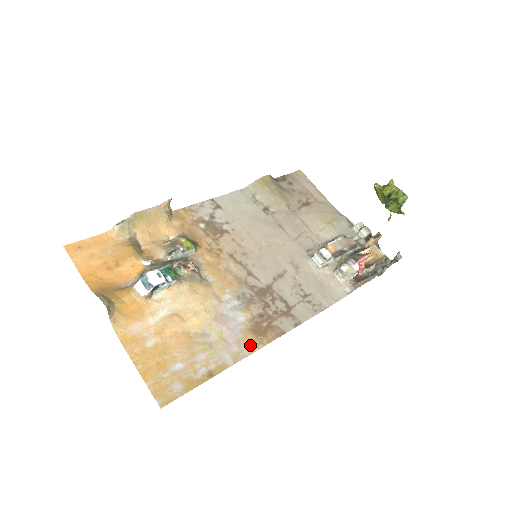
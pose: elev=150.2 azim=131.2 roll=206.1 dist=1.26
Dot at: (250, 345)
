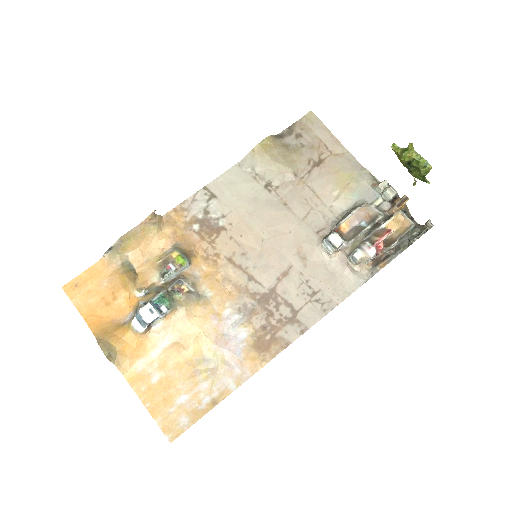
Dot at: (253, 364)
